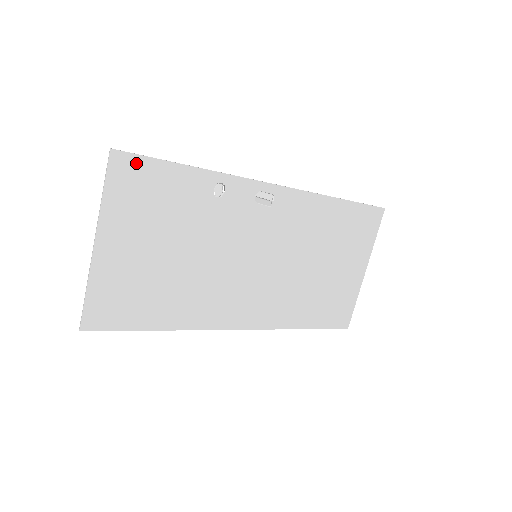
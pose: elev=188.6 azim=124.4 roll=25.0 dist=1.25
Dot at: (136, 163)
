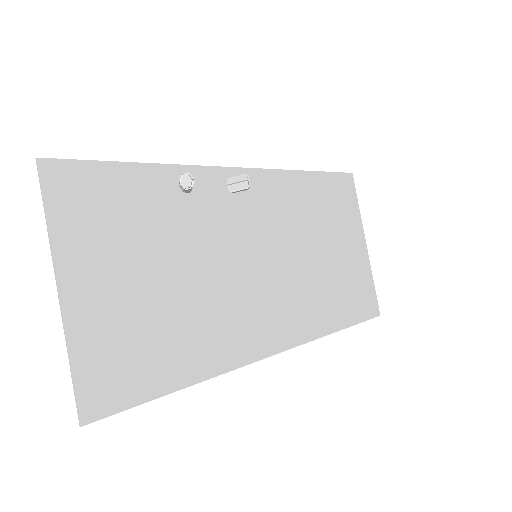
Dot at: (76, 171)
